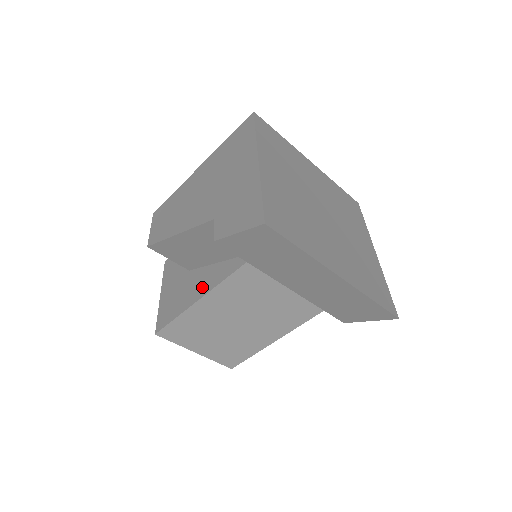
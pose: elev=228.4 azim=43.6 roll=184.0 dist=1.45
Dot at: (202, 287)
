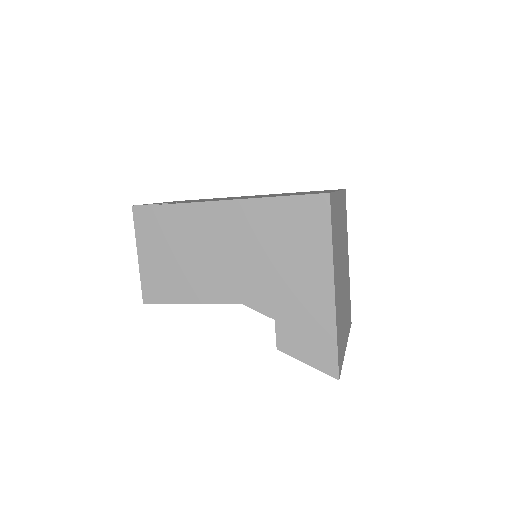
Dot at: (208, 292)
